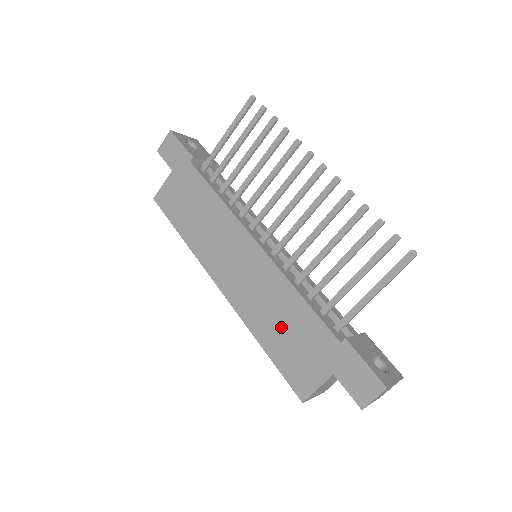
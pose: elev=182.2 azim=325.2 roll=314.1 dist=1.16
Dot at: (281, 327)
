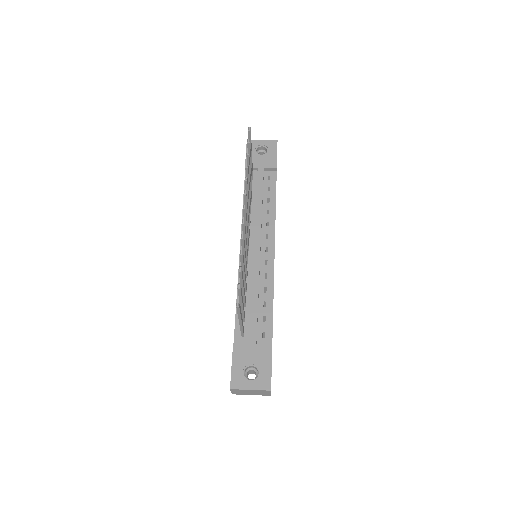
Dot at: occluded
